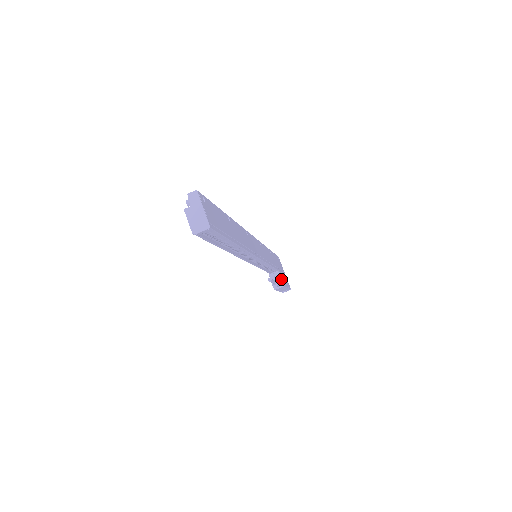
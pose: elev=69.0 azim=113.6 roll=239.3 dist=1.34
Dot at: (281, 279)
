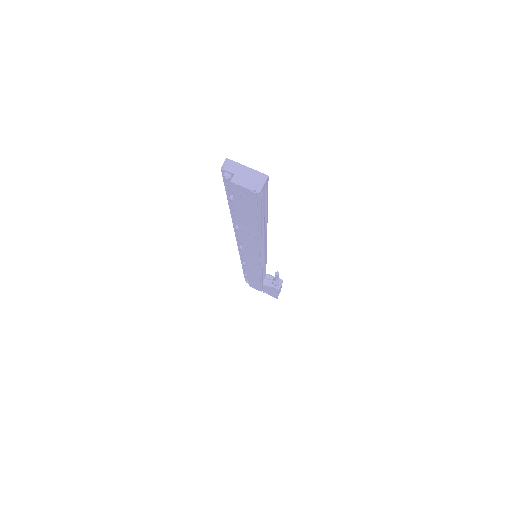
Dot at: occluded
